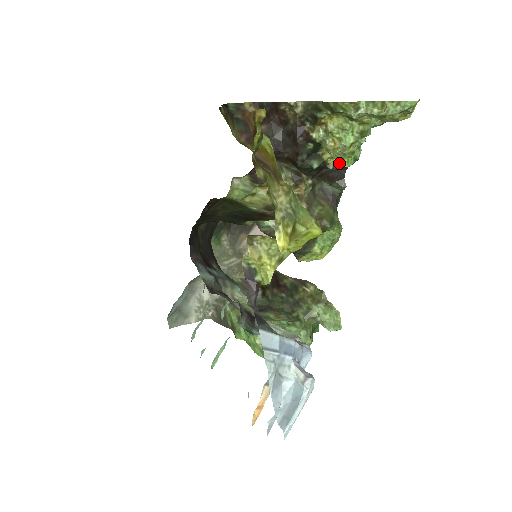
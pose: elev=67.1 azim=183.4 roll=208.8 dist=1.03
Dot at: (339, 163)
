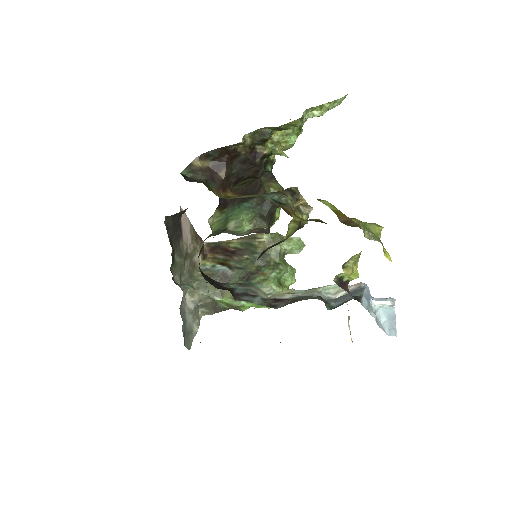
Dot at: occluded
